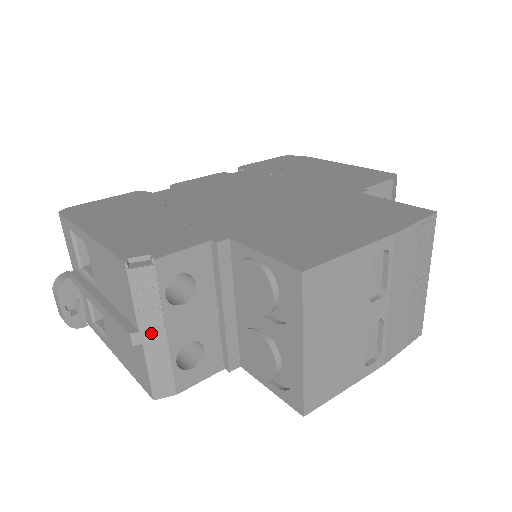
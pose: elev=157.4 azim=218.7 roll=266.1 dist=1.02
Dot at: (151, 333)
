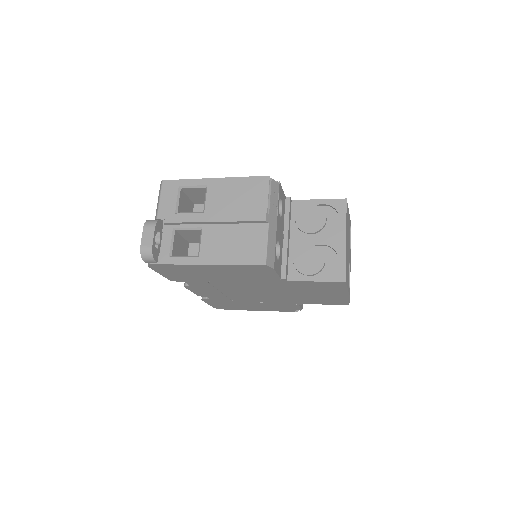
Dot at: (272, 219)
